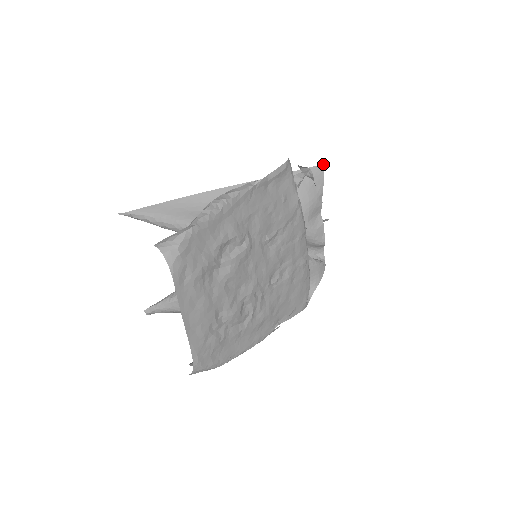
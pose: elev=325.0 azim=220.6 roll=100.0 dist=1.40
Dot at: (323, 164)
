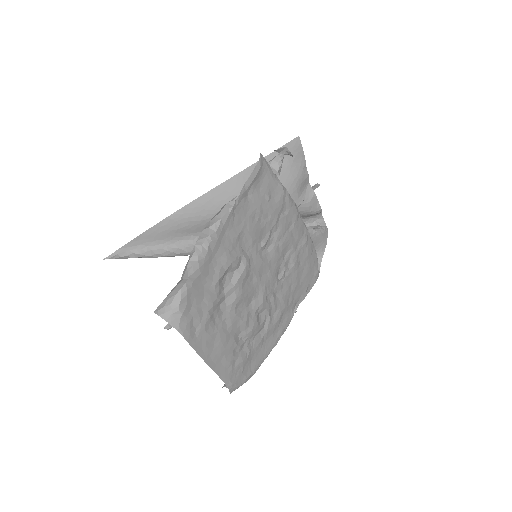
Dot at: (298, 136)
